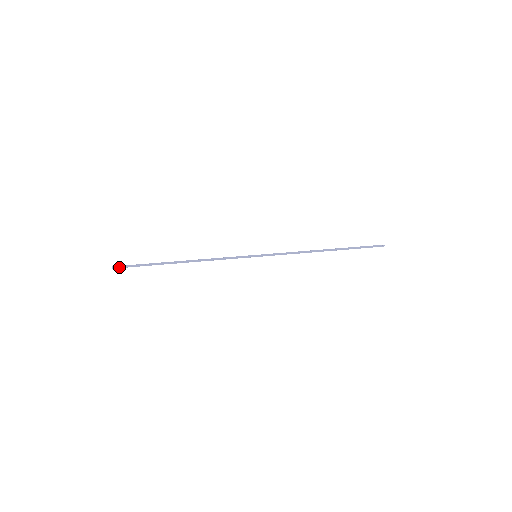
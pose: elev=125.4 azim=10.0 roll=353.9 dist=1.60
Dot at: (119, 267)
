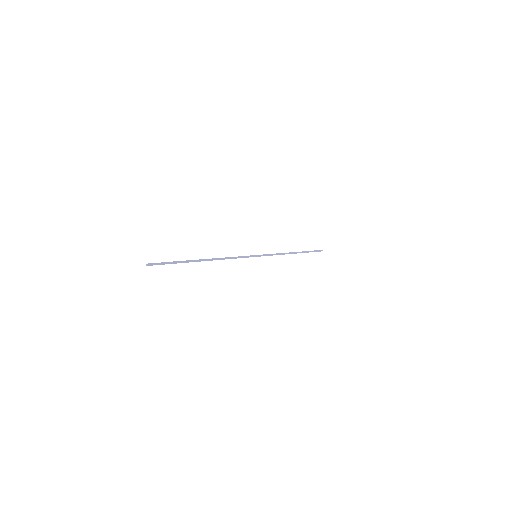
Dot at: occluded
